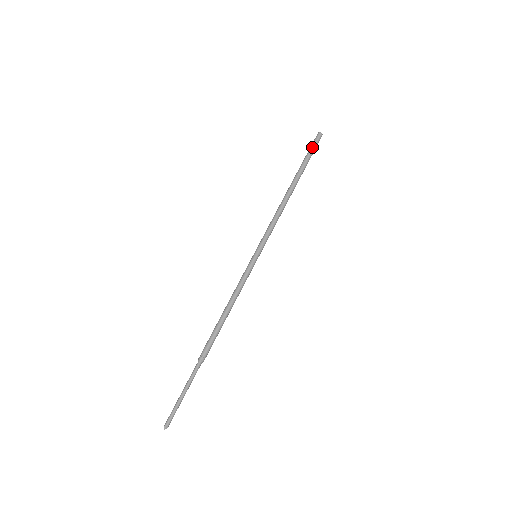
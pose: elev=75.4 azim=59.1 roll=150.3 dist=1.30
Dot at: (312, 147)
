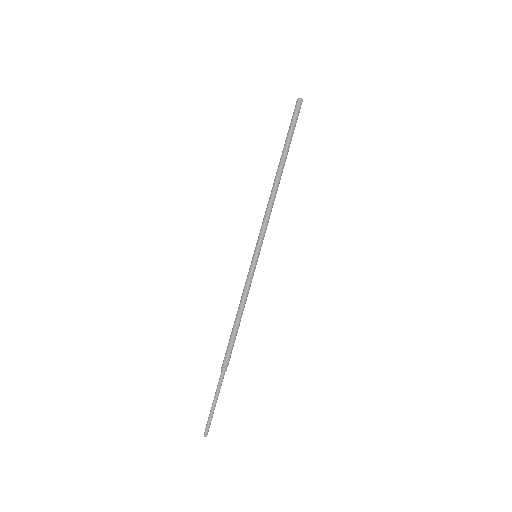
Dot at: (292, 119)
